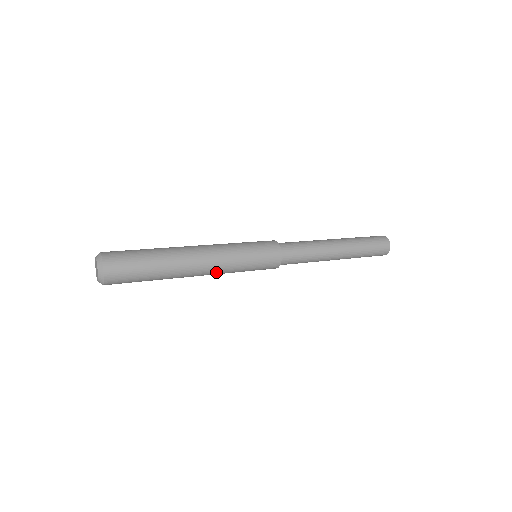
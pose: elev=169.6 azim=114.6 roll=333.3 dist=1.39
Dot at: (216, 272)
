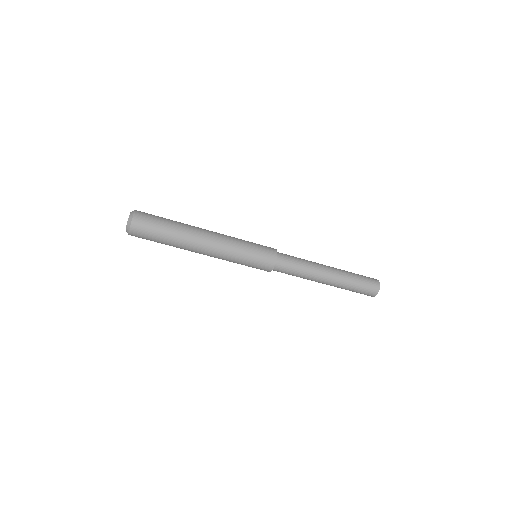
Dot at: (223, 237)
